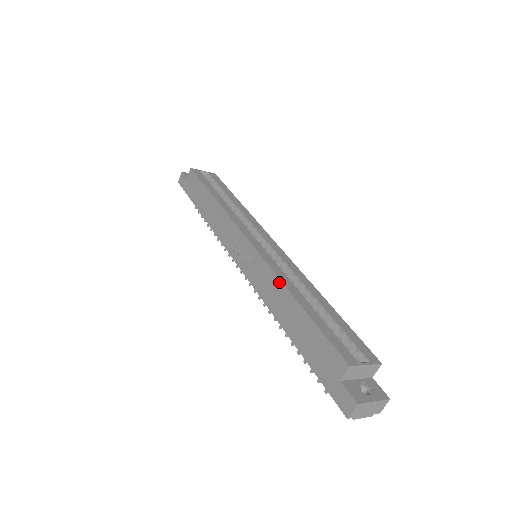
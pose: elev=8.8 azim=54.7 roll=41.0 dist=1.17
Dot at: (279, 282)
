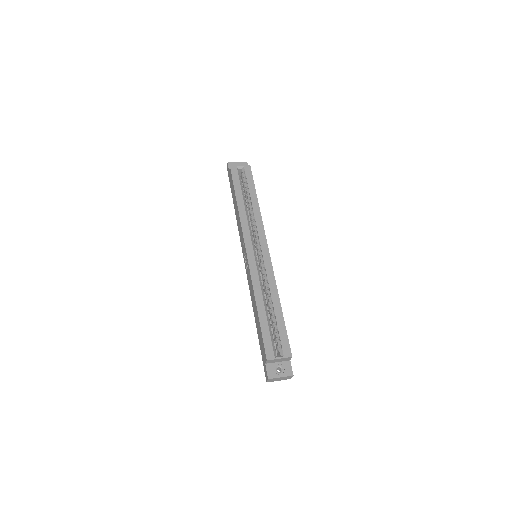
Dot at: (253, 291)
